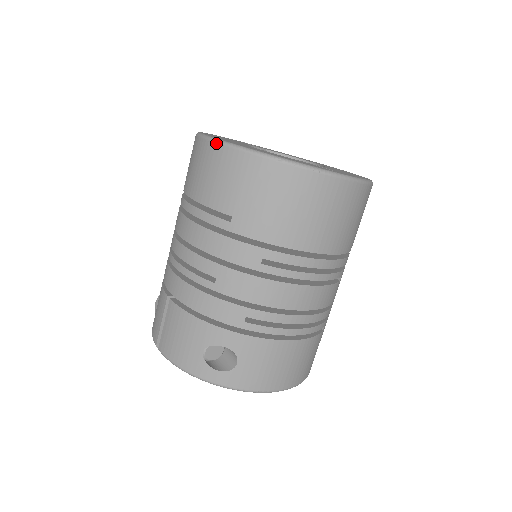
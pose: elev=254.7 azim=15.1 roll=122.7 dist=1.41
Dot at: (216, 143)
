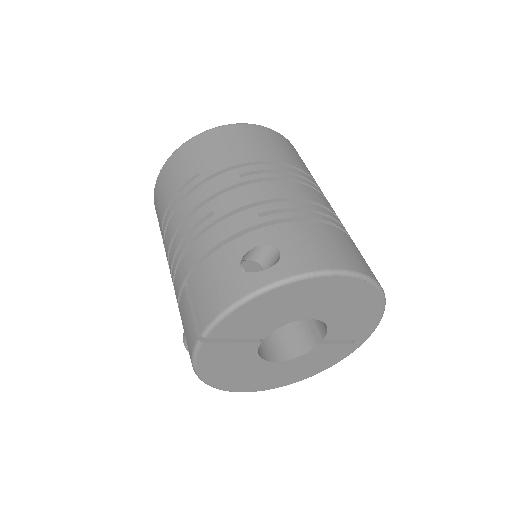
Dot at: (165, 163)
